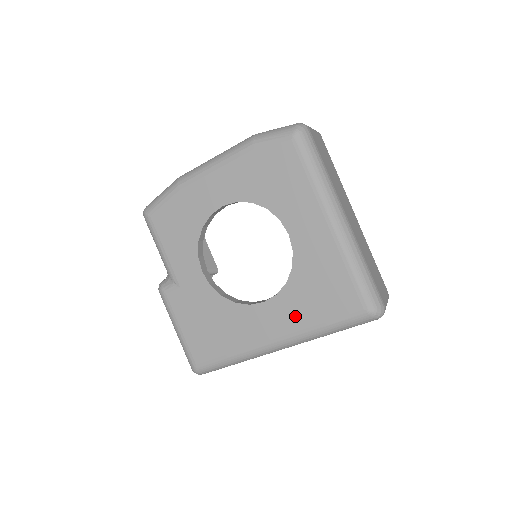
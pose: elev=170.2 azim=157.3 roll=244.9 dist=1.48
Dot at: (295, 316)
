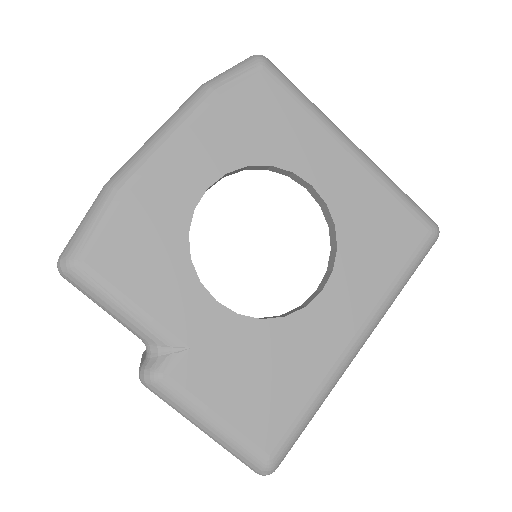
Dot at: (366, 284)
